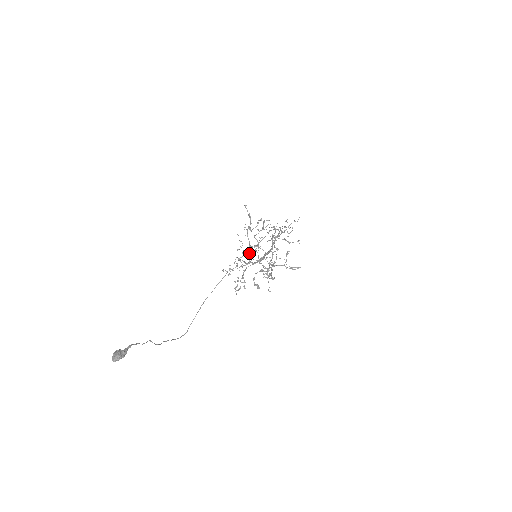
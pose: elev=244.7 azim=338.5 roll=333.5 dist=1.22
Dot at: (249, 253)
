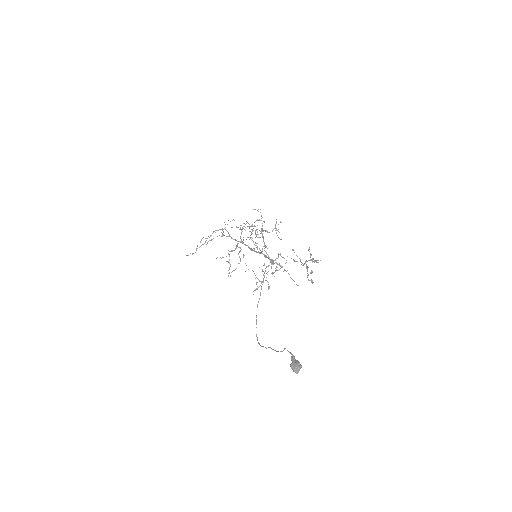
Dot at: (278, 253)
